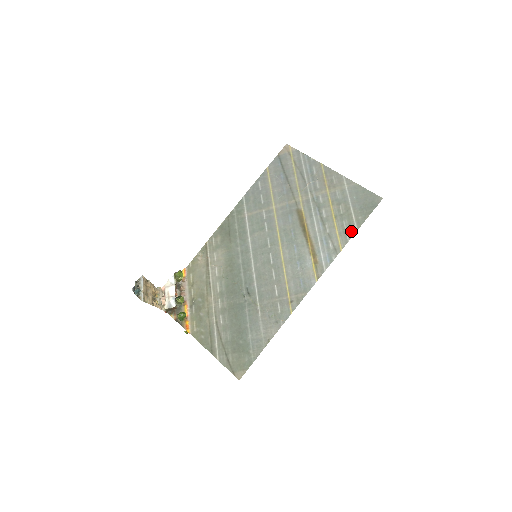
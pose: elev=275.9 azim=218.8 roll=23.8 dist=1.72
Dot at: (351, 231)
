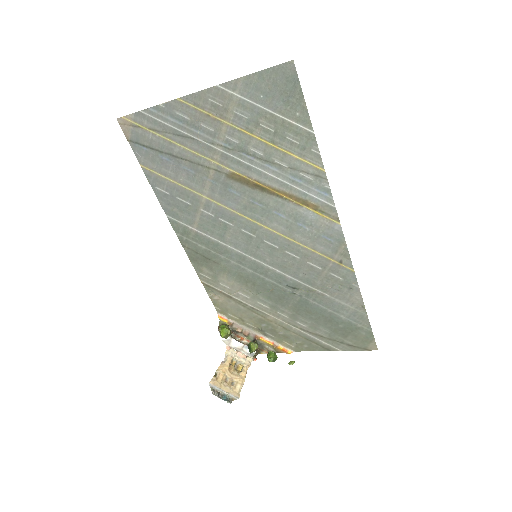
Dot at: (308, 140)
